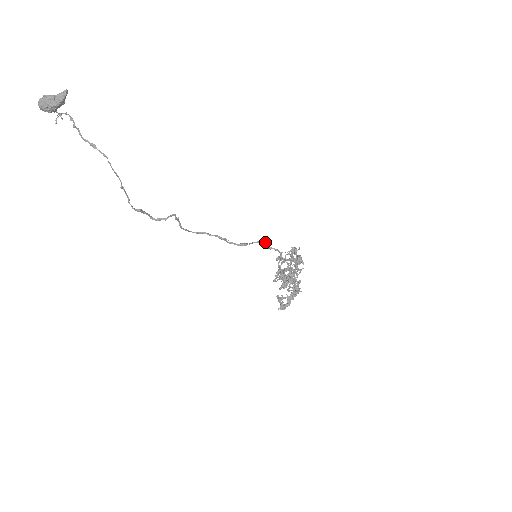
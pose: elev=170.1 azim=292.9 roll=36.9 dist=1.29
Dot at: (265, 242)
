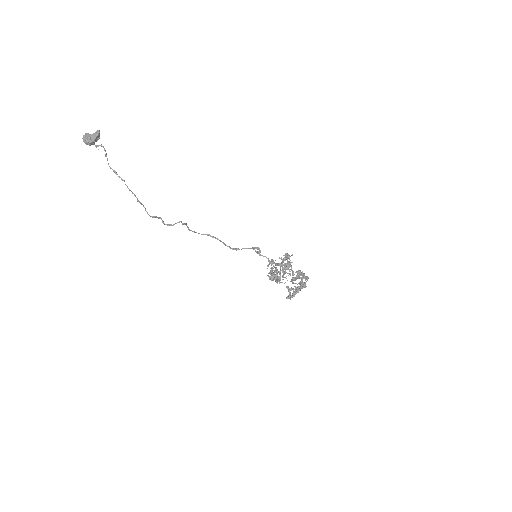
Dot at: (258, 248)
